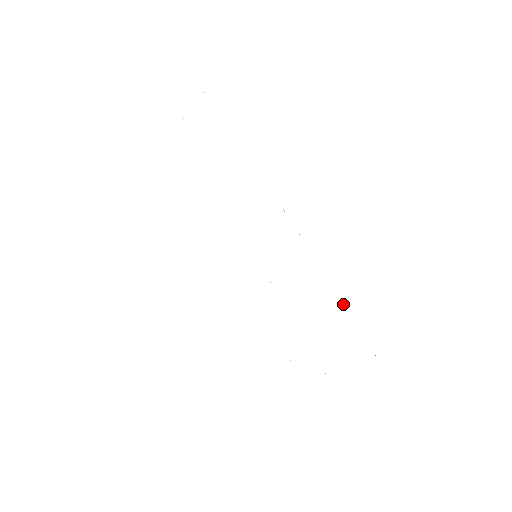
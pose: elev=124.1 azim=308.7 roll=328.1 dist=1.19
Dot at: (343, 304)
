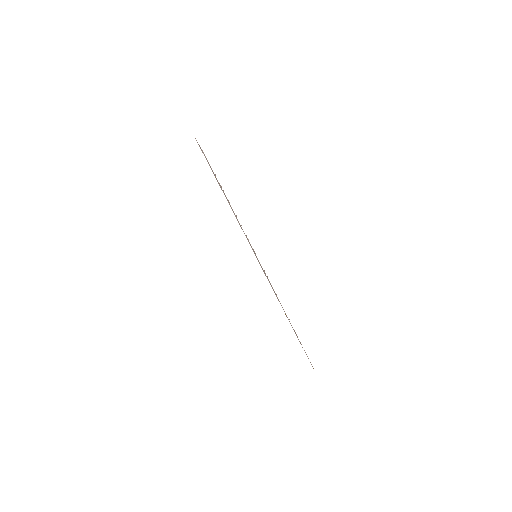
Dot at: occluded
